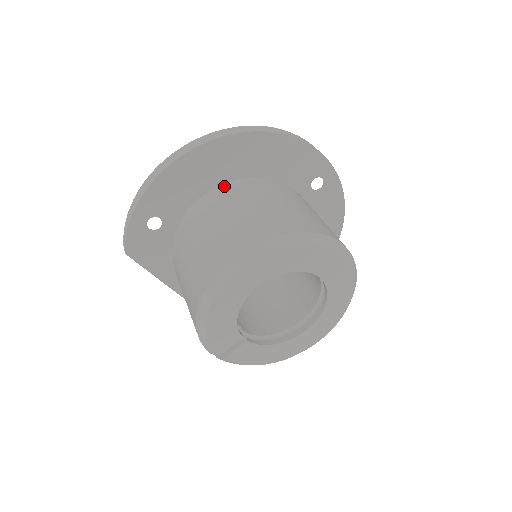
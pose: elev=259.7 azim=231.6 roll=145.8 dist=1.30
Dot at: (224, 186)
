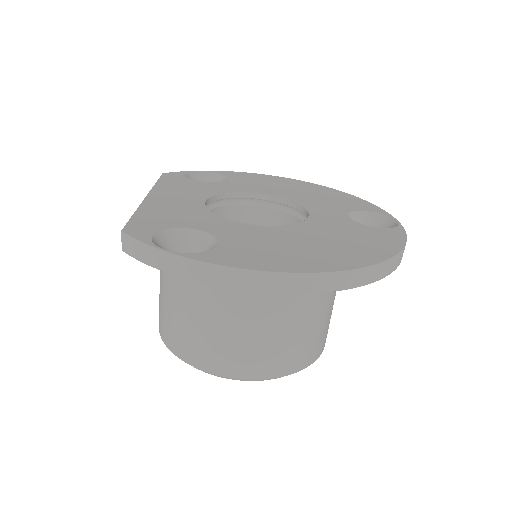
Dot at: occluded
